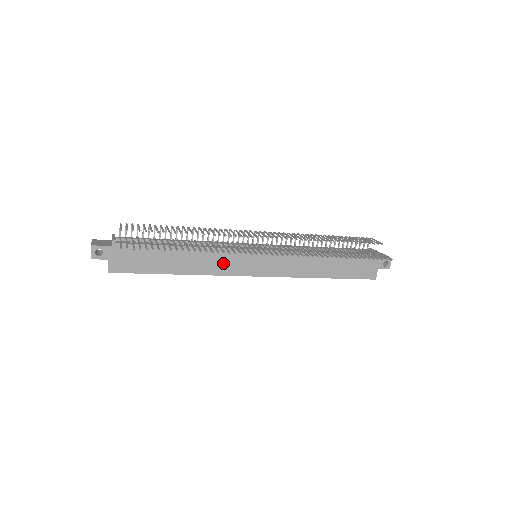
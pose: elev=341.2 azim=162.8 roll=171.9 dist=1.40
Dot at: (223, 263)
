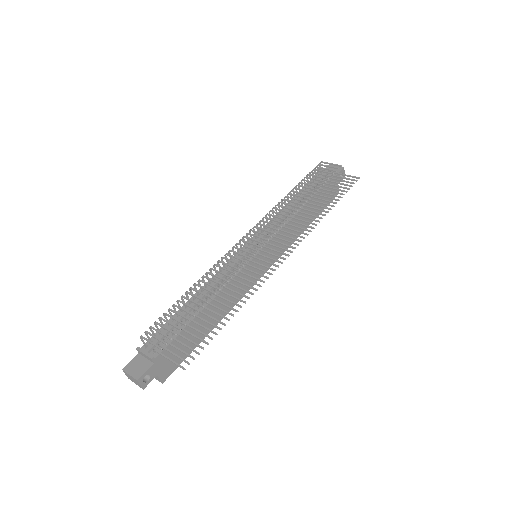
Dot at: occluded
